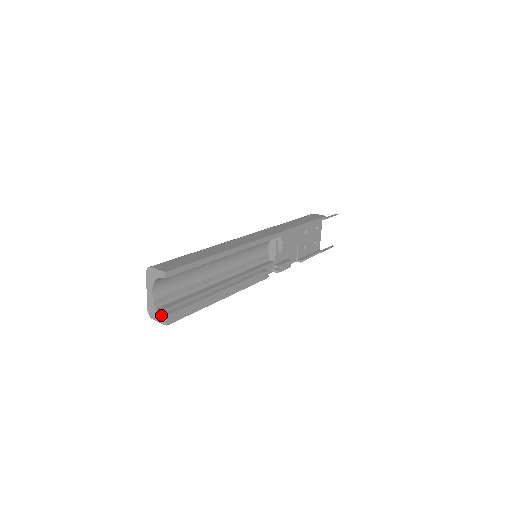
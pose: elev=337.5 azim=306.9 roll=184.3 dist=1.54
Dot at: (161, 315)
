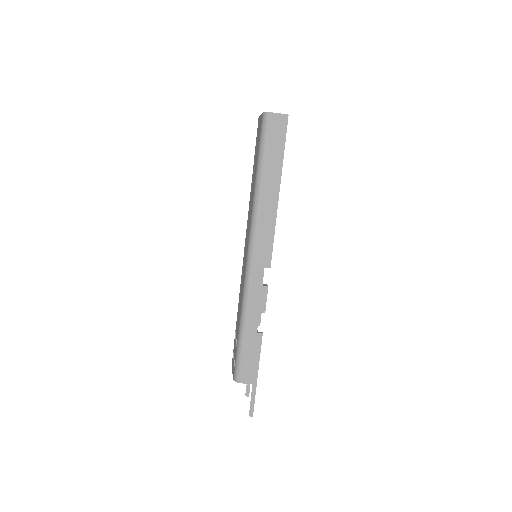
Dot at: occluded
